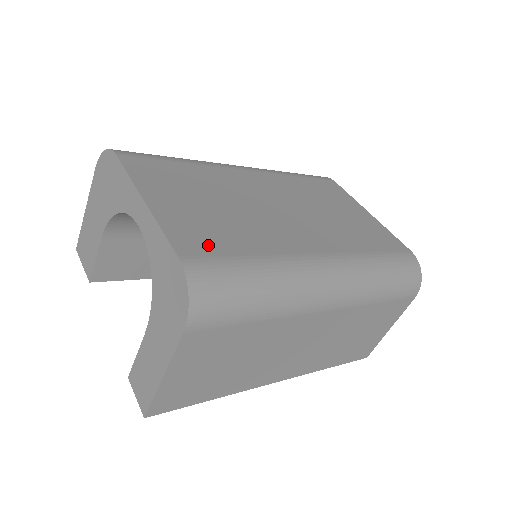
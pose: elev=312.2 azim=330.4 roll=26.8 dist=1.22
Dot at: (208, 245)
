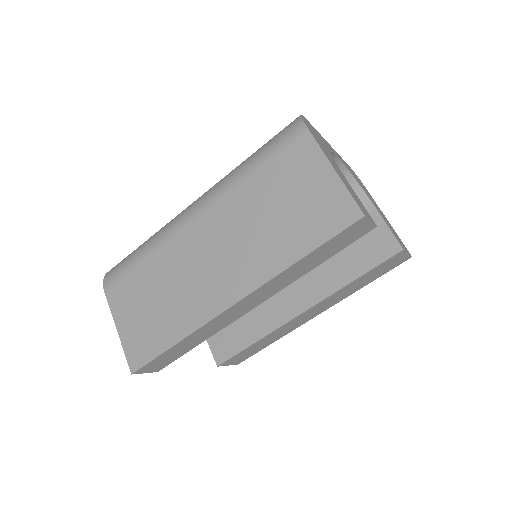
Dot at: occluded
